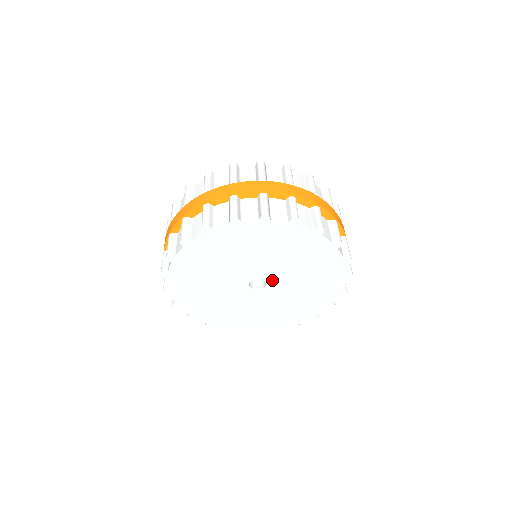
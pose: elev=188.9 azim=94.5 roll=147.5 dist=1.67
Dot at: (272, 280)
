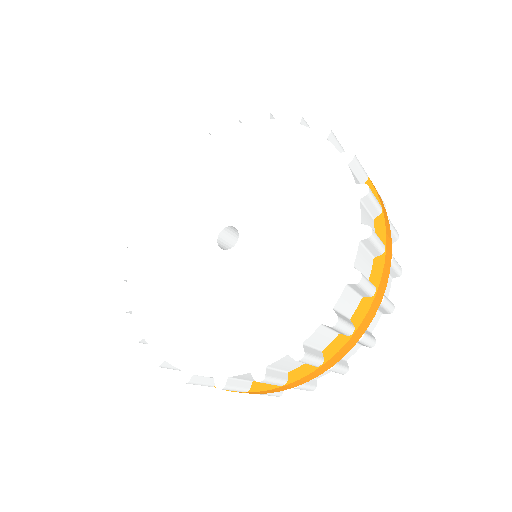
Dot at: (244, 220)
